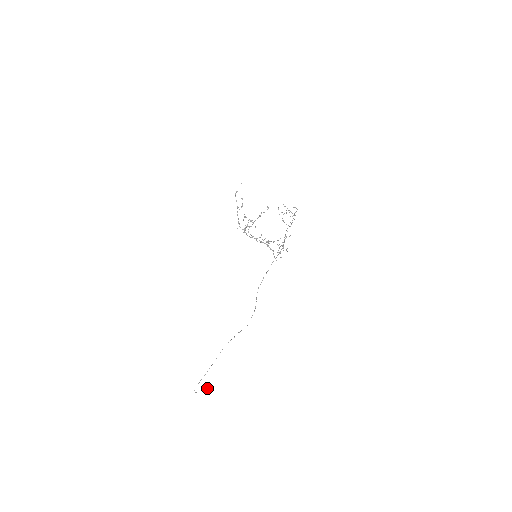
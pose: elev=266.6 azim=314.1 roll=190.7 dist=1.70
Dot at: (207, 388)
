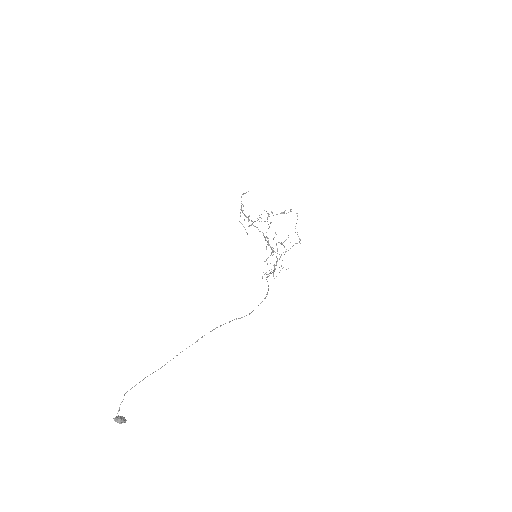
Dot at: (124, 418)
